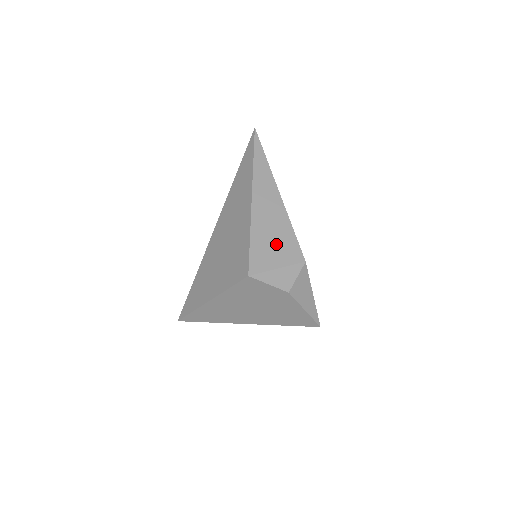
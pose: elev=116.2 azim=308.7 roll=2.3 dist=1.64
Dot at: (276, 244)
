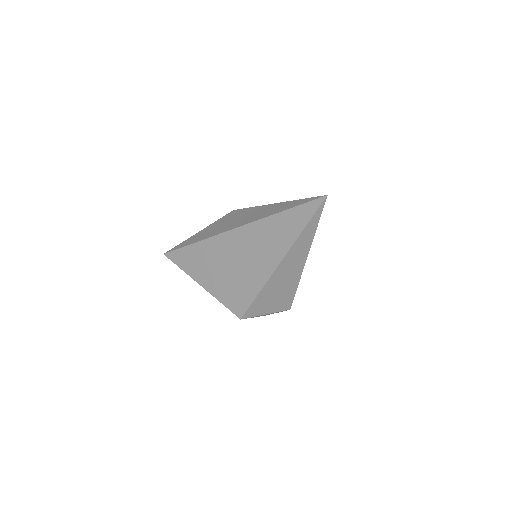
Dot at: (276, 299)
